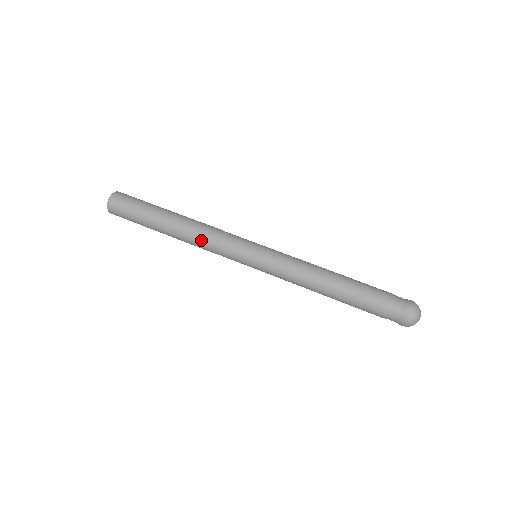
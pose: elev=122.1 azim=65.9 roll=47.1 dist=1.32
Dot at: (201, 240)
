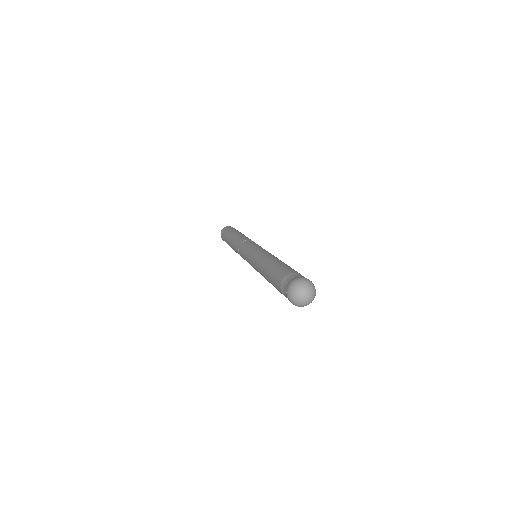
Dot at: (243, 238)
